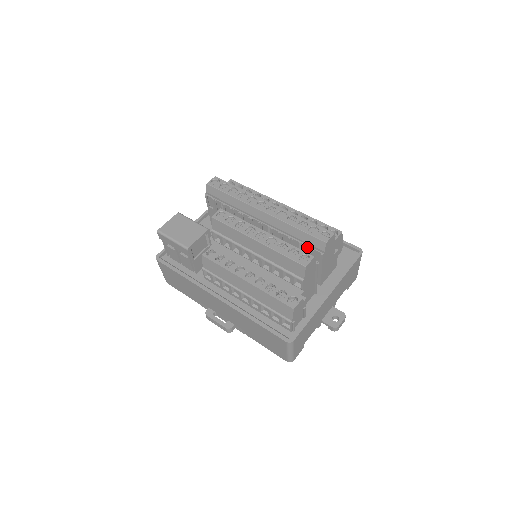
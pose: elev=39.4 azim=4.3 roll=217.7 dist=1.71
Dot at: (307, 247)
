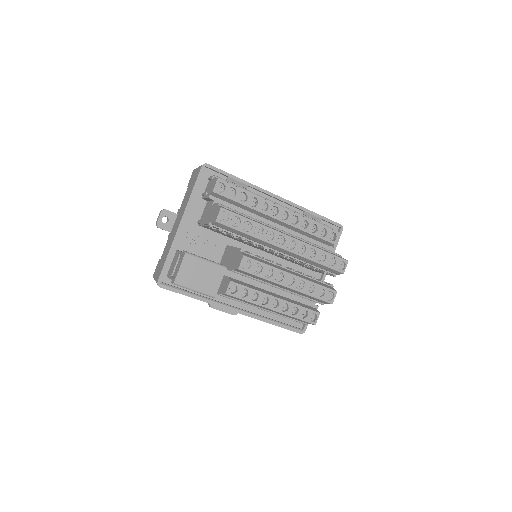
Dot at: (322, 270)
